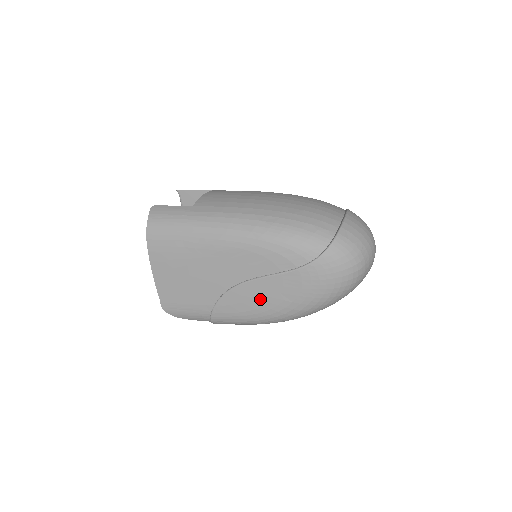
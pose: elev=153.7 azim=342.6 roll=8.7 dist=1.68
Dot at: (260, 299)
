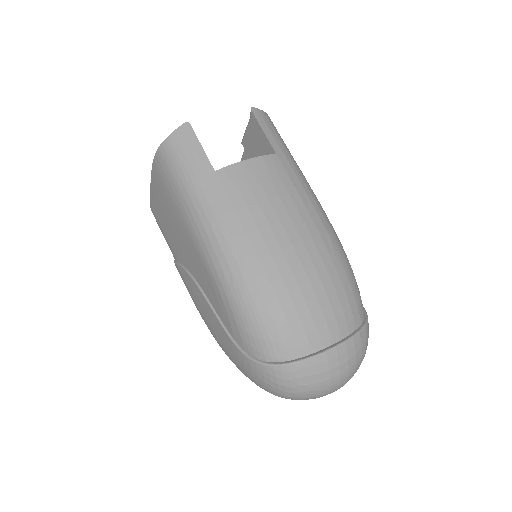
Dot at: (202, 309)
